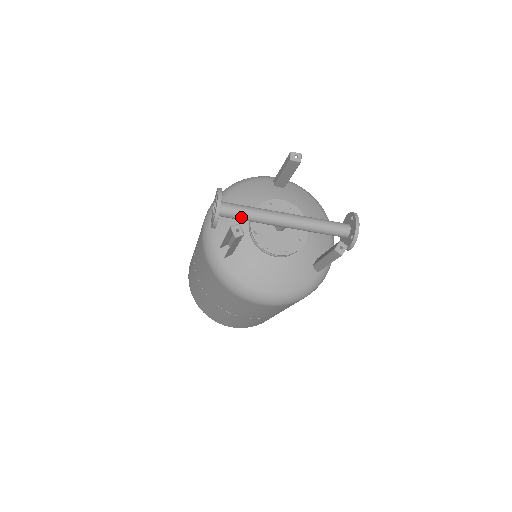
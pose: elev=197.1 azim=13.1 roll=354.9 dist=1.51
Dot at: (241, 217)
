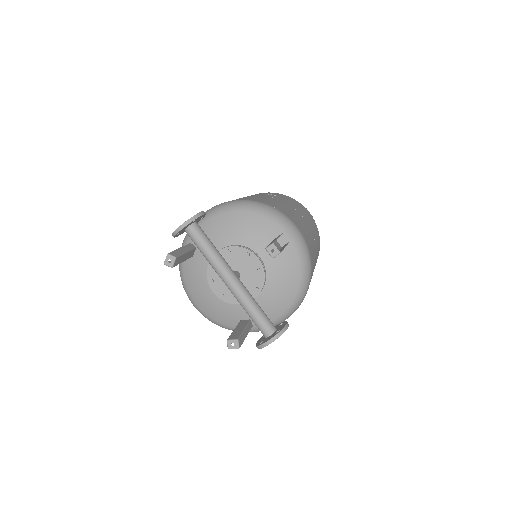
Dot at: (198, 248)
